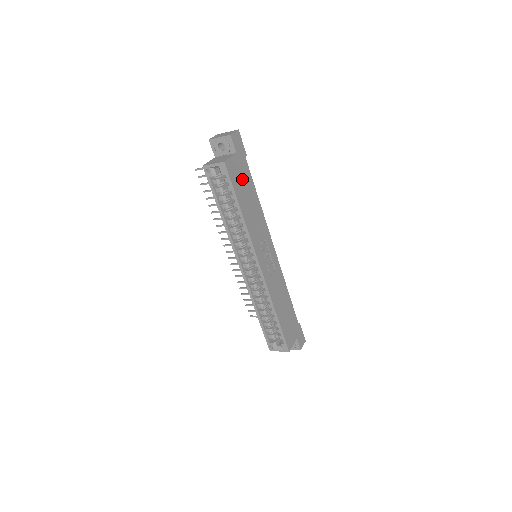
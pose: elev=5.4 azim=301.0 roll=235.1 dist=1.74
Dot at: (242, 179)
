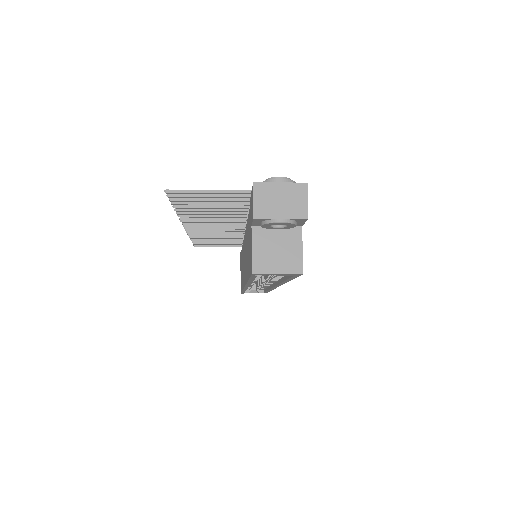
Dot at: occluded
